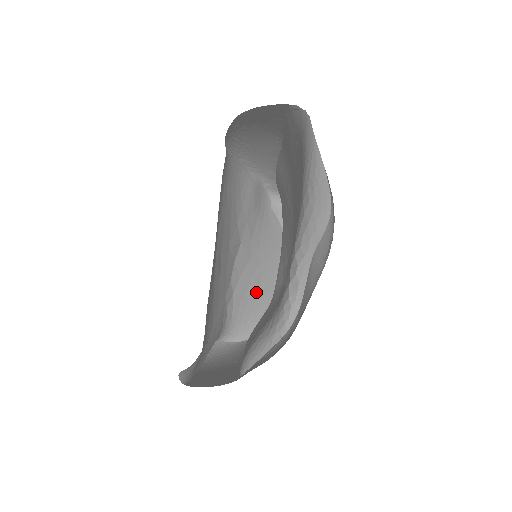
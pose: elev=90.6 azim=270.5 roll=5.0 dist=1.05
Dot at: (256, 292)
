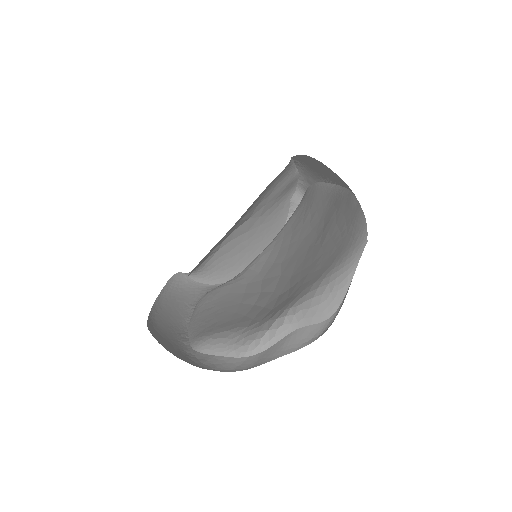
Dot at: (235, 255)
